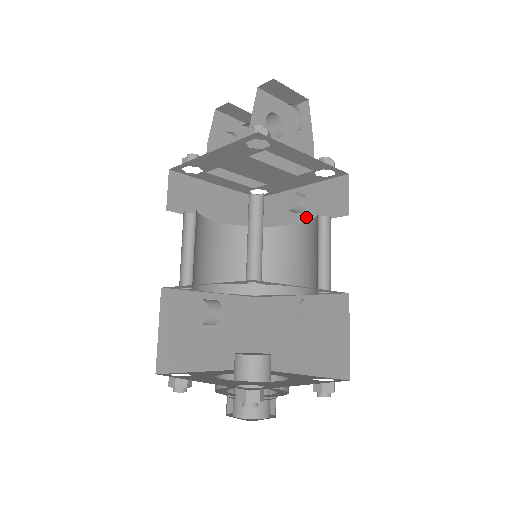
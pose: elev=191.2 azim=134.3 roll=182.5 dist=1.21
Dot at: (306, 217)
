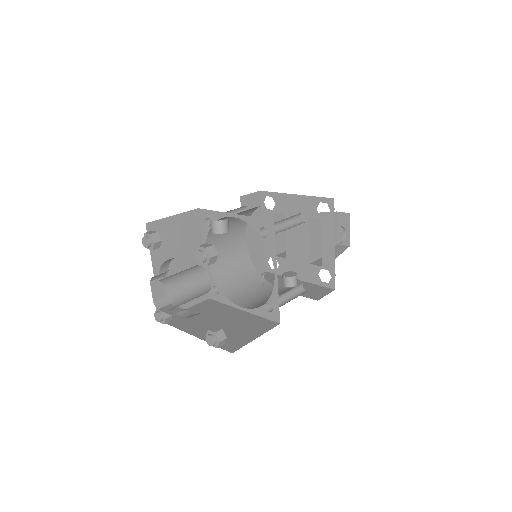
Dot at: occluded
